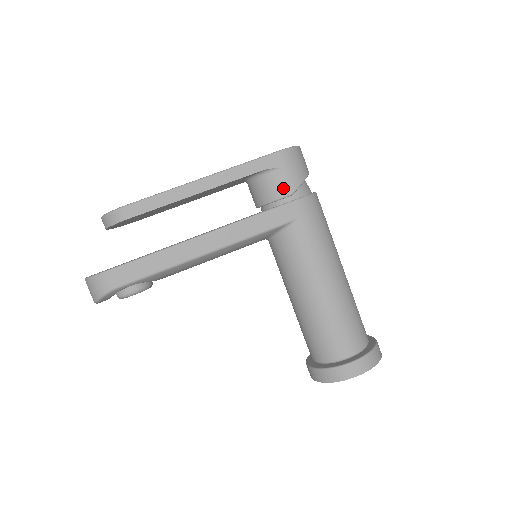
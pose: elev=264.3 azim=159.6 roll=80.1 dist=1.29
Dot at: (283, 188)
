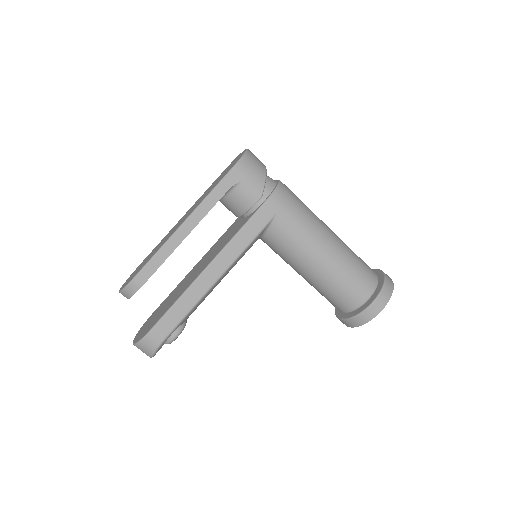
Dot at: (252, 196)
